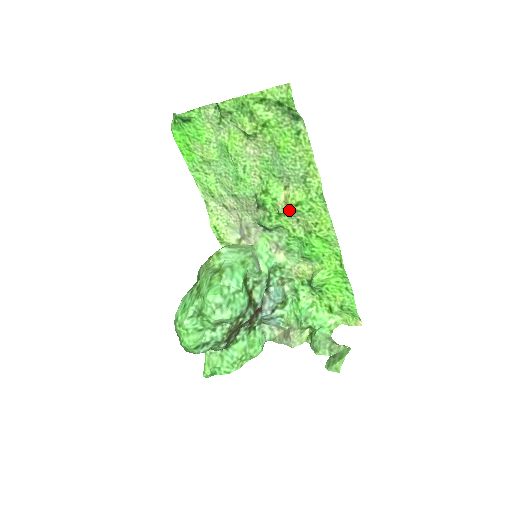
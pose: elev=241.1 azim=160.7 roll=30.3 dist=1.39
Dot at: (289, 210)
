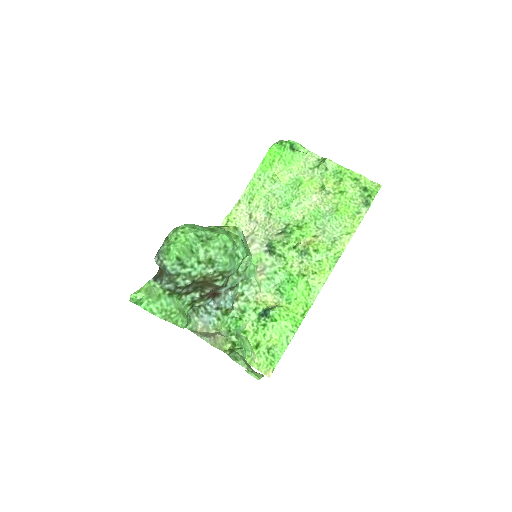
Dot at: (305, 250)
